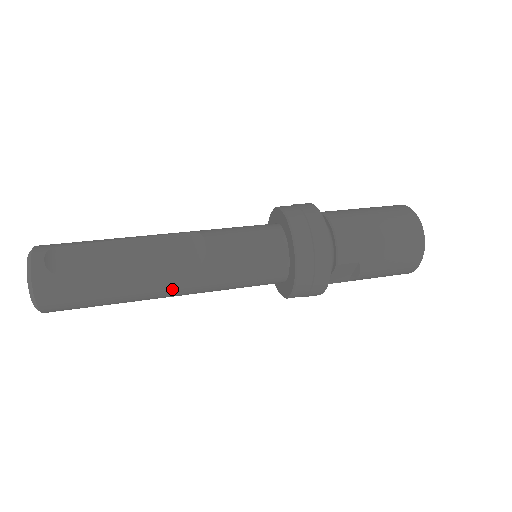
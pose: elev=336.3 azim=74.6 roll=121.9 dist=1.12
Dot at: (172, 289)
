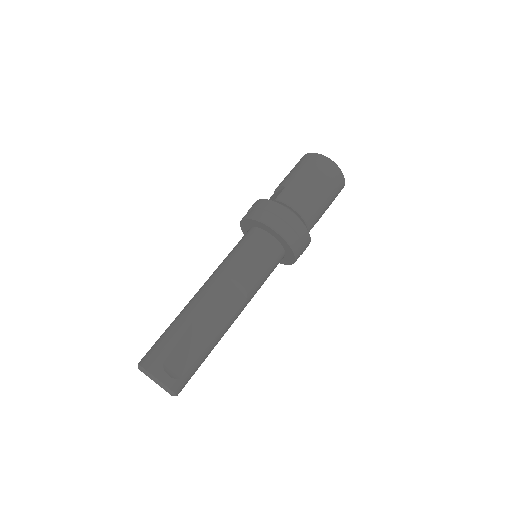
Dot at: occluded
